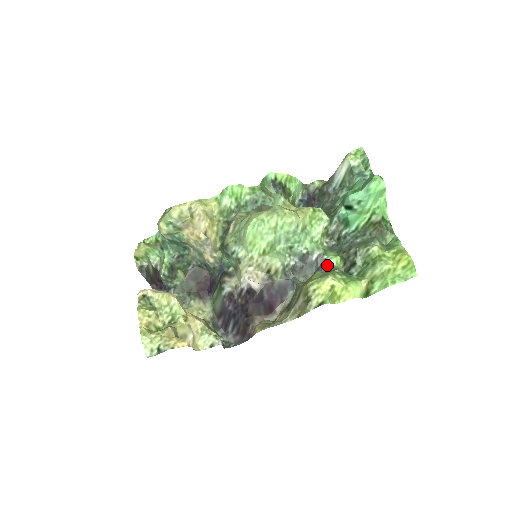
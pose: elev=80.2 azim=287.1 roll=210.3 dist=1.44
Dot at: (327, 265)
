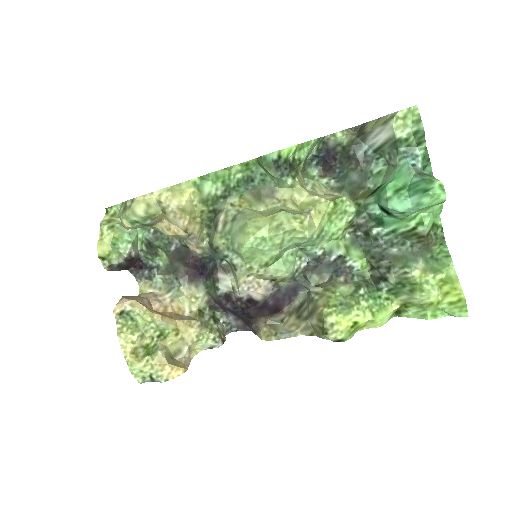
Dot at: (349, 270)
